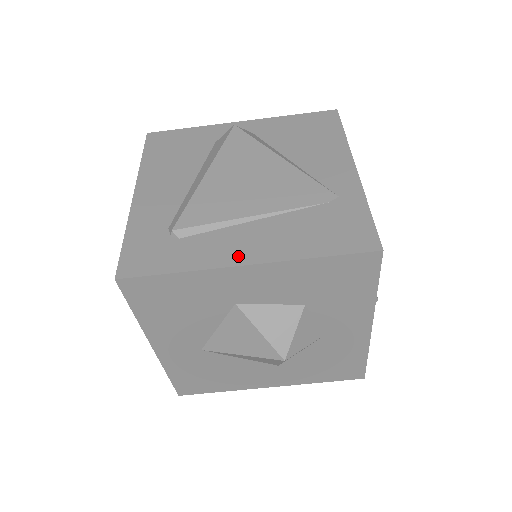
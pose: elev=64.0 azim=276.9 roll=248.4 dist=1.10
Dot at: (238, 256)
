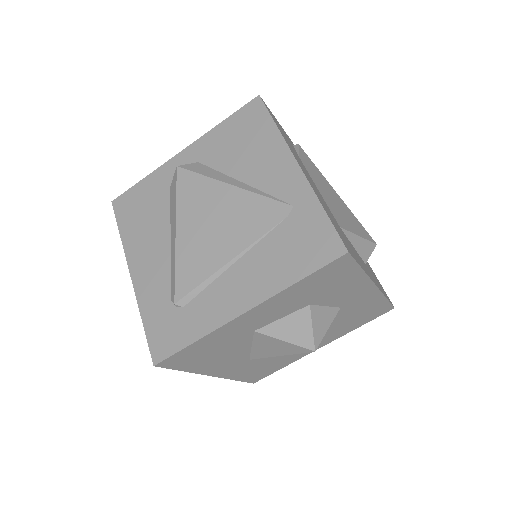
Dot at: (235, 306)
